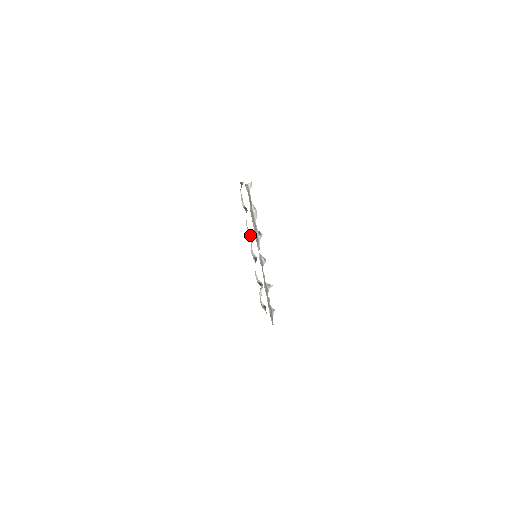
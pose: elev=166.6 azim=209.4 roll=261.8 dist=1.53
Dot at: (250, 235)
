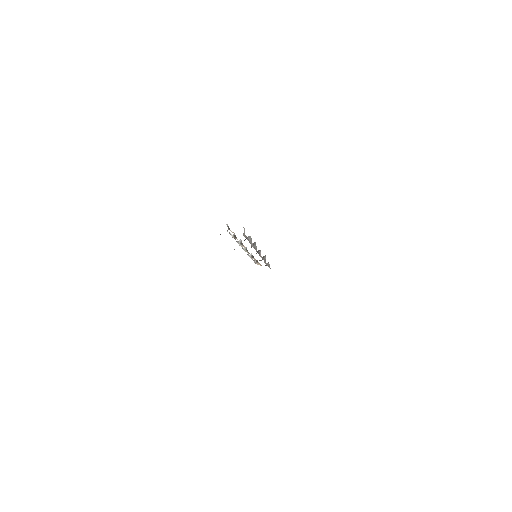
Dot at: (242, 245)
